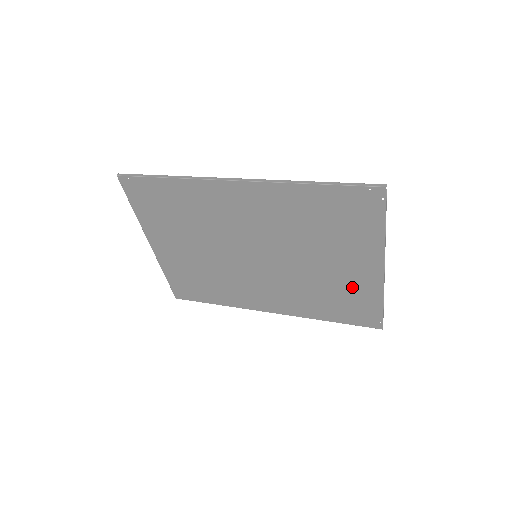
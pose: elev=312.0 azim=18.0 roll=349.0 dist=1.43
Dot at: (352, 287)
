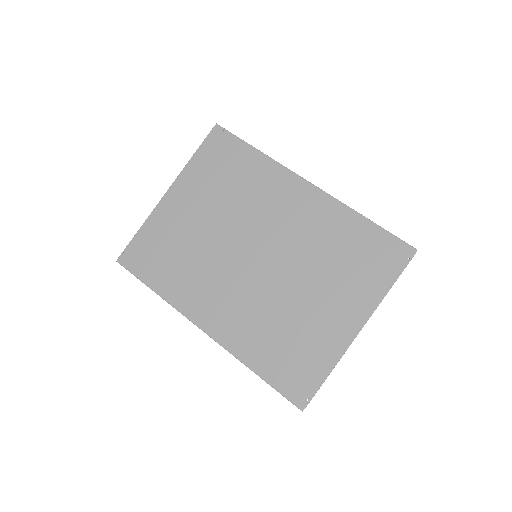
Dot at: (316, 337)
